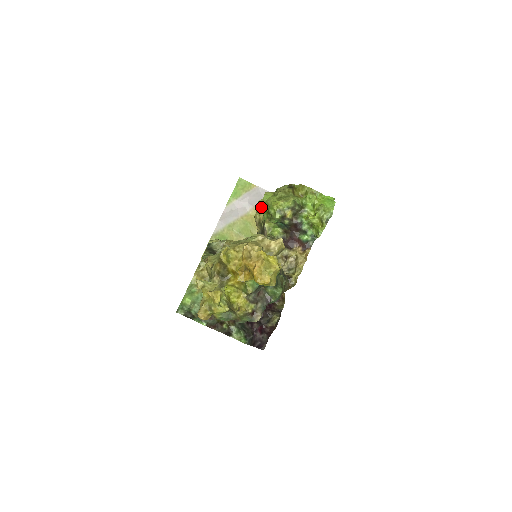
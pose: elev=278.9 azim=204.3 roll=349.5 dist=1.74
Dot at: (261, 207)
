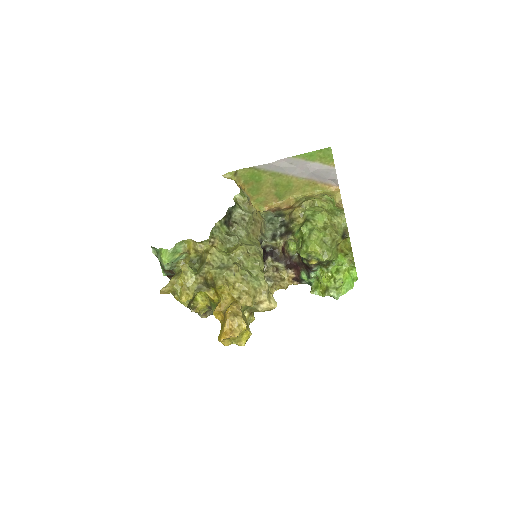
Dot at: (308, 215)
